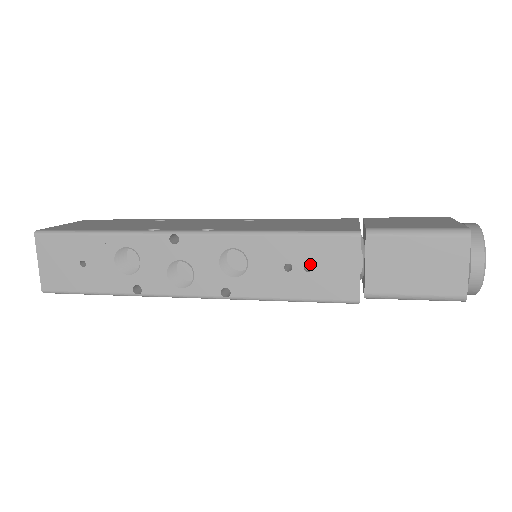
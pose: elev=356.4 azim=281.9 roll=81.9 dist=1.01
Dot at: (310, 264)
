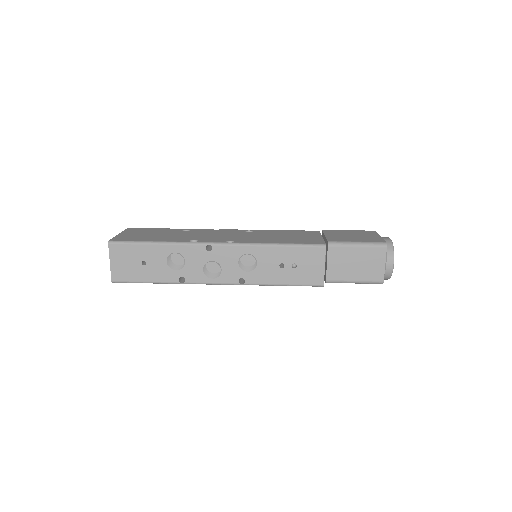
Dot at: (295, 264)
